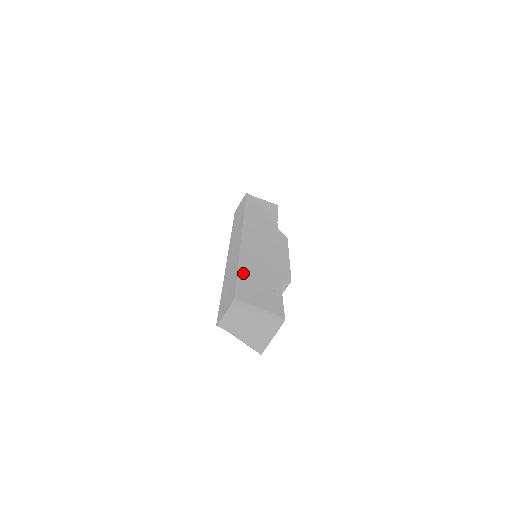
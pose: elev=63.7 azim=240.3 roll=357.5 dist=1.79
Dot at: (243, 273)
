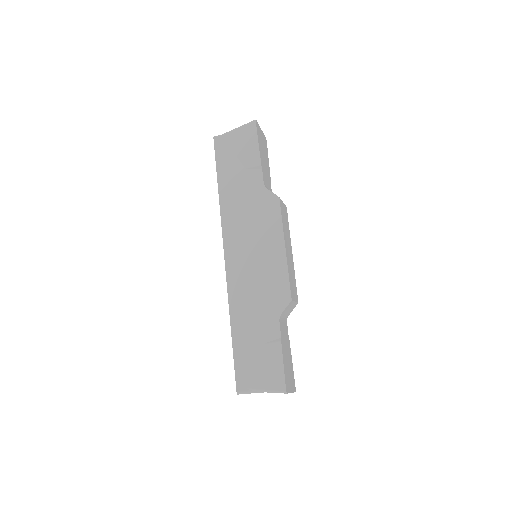
Dot at: (238, 341)
